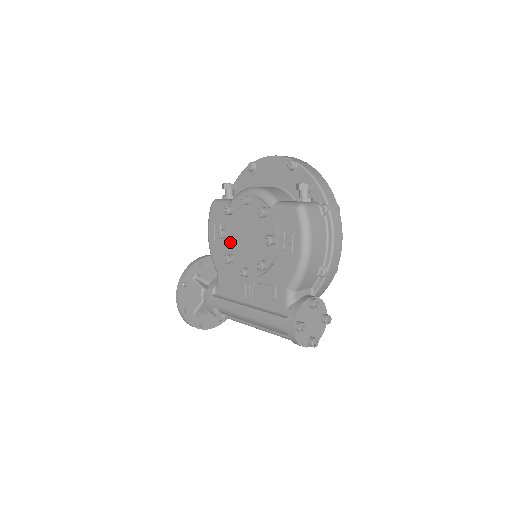
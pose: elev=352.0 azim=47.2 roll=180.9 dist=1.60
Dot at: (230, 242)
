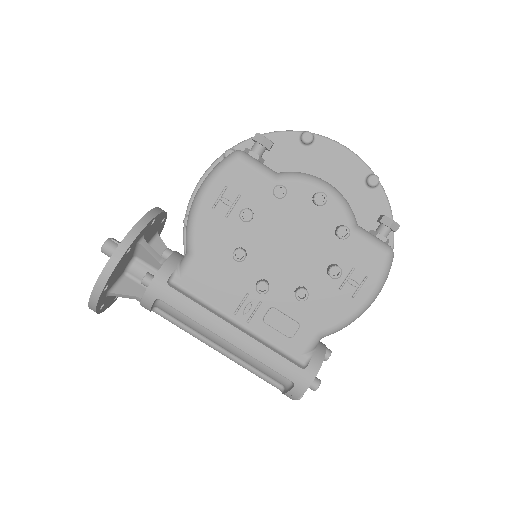
Dot at: (252, 232)
